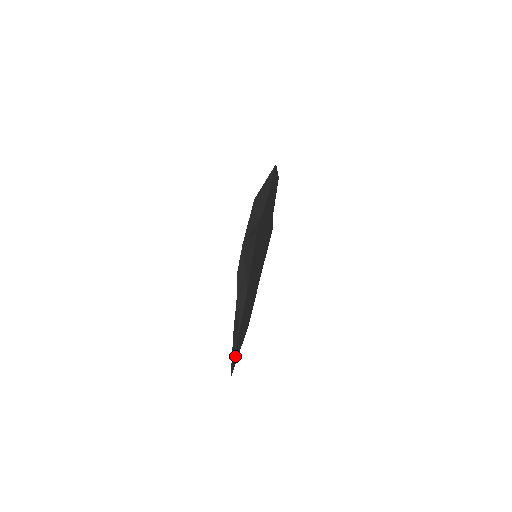
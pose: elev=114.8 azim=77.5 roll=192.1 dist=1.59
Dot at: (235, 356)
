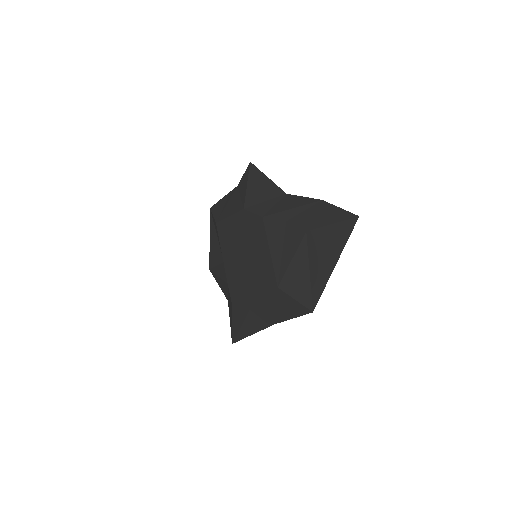
Dot at: (337, 218)
